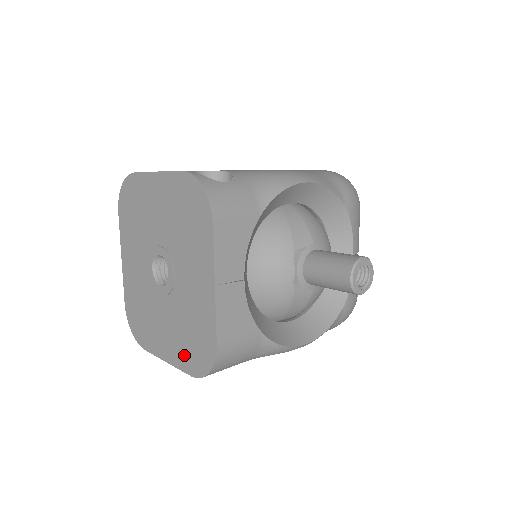
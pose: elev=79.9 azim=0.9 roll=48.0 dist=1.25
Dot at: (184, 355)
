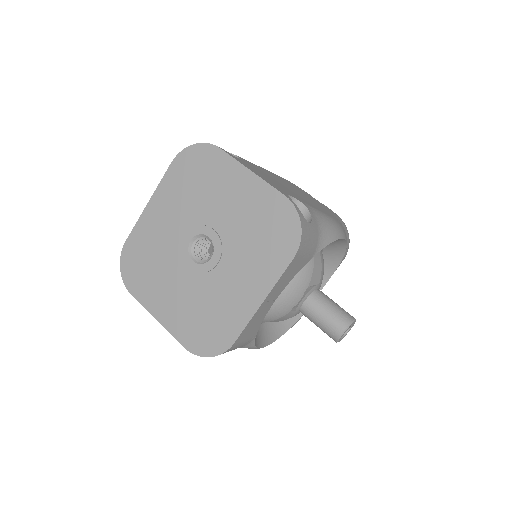
Dot at: (186, 328)
